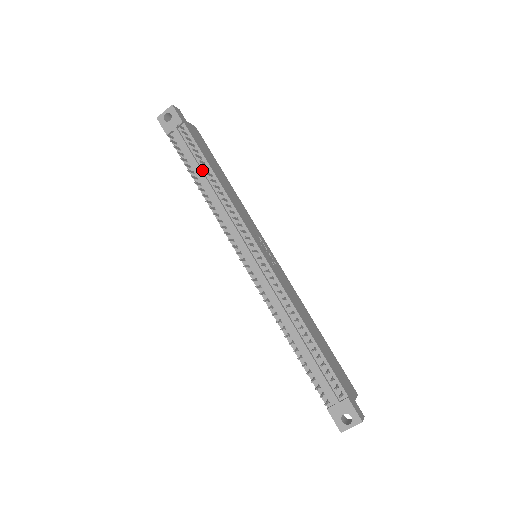
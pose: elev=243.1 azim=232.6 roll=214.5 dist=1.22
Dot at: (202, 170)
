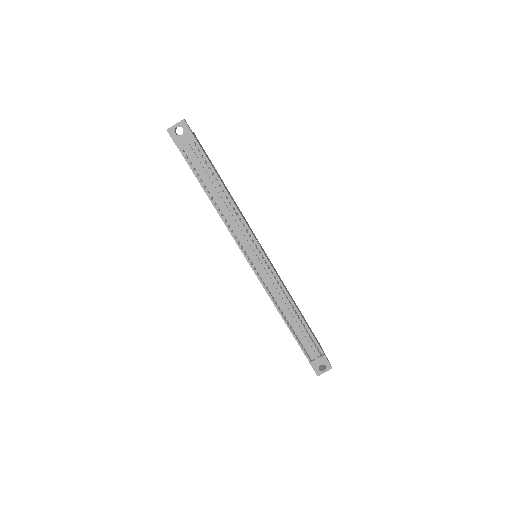
Dot at: (214, 185)
